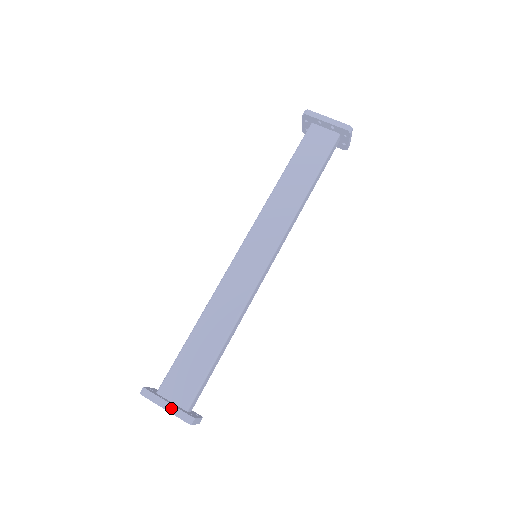
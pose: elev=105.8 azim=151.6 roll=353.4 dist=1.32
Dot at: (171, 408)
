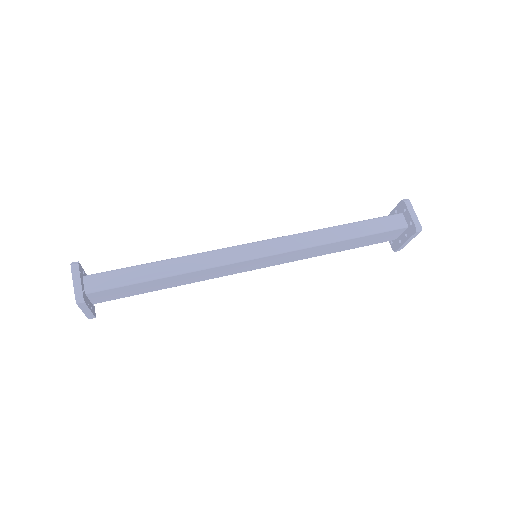
Dot at: occluded
